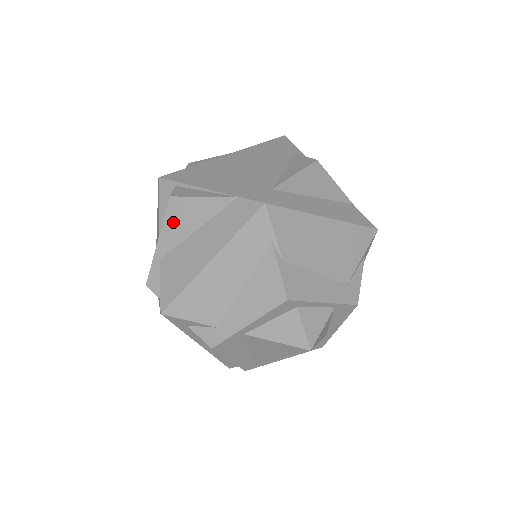
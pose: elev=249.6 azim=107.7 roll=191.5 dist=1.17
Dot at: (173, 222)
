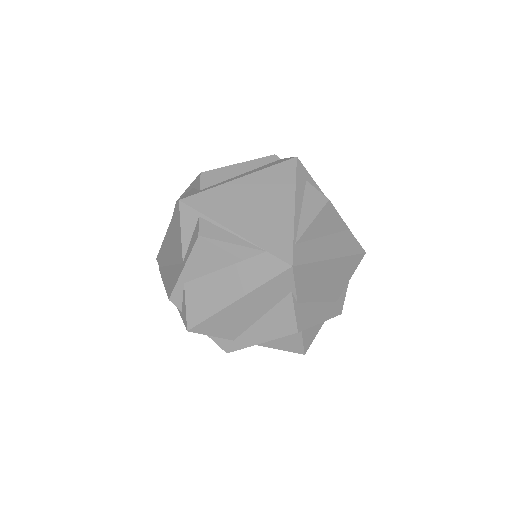
Dot at: (200, 257)
